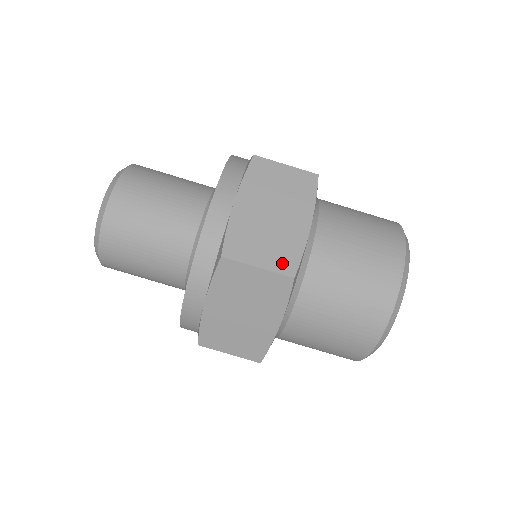
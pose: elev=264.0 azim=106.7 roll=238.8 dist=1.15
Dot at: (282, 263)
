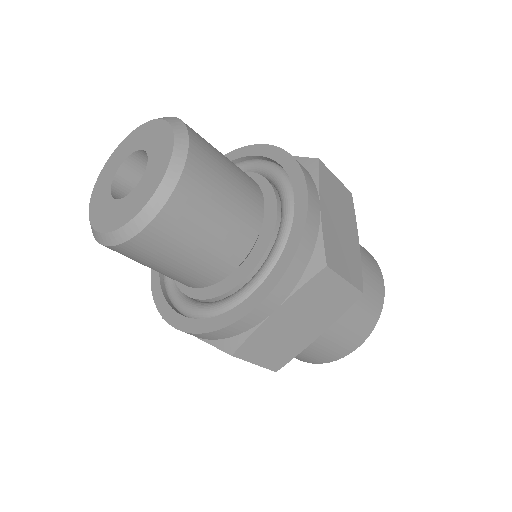
Dot at: (356, 277)
